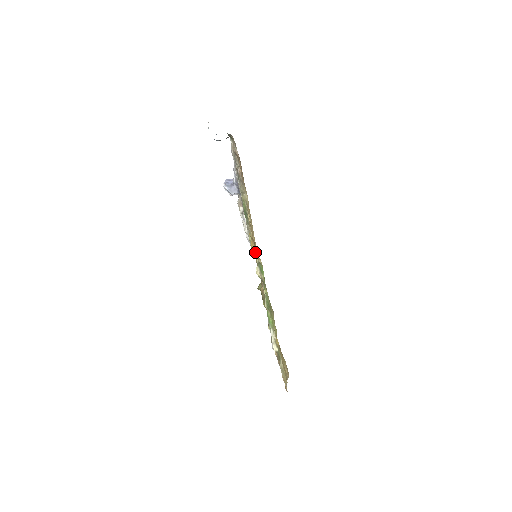
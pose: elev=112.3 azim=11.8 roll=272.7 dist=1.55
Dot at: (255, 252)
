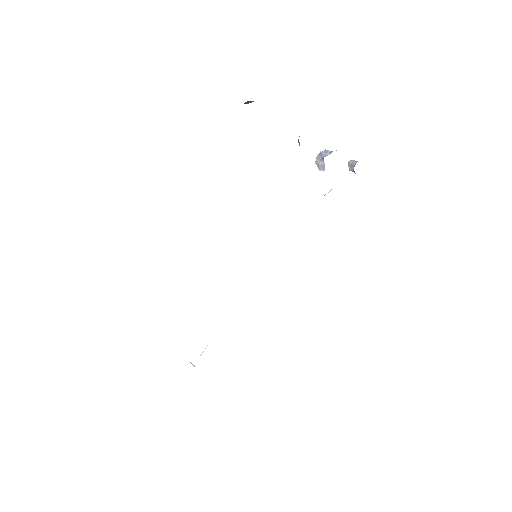
Dot at: occluded
